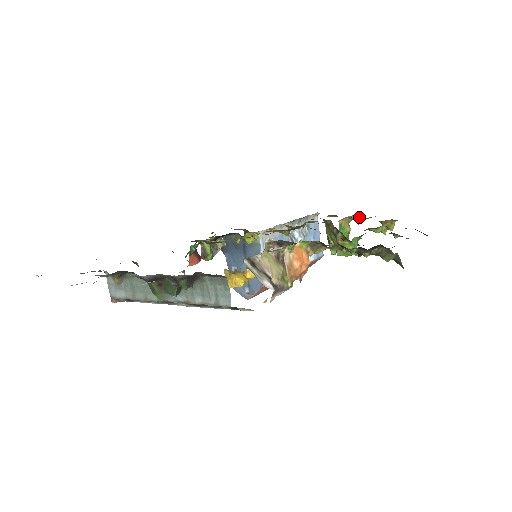
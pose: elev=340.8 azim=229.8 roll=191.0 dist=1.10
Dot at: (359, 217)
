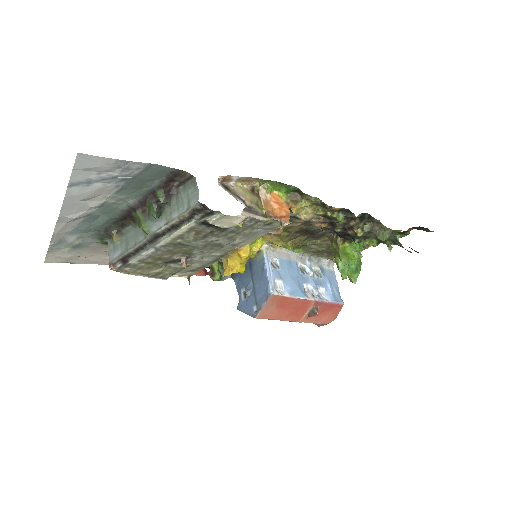
Dot at: occluded
